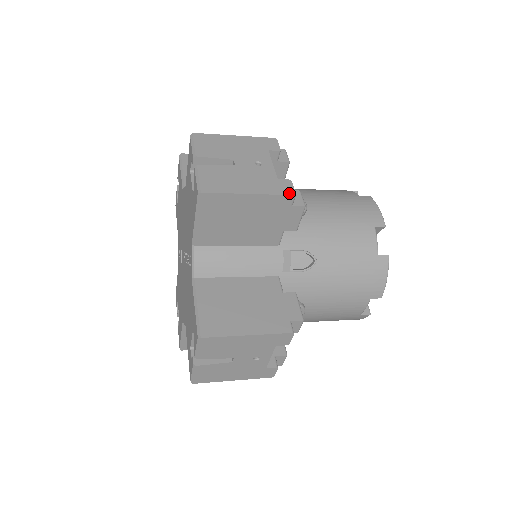
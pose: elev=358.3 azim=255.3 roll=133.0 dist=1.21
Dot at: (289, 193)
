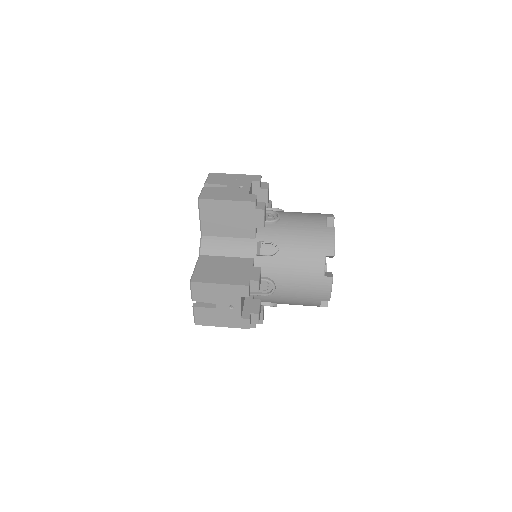
Dot at: (245, 328)
